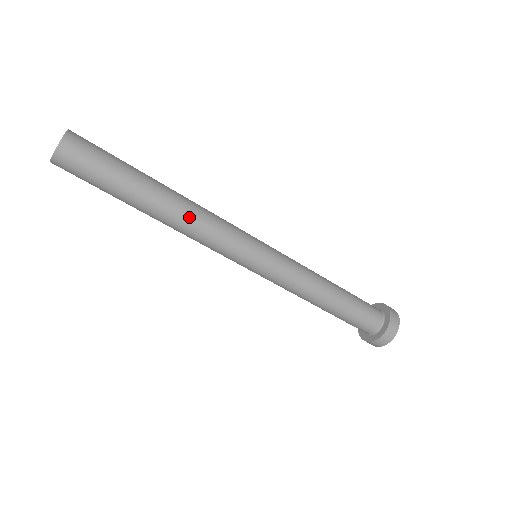
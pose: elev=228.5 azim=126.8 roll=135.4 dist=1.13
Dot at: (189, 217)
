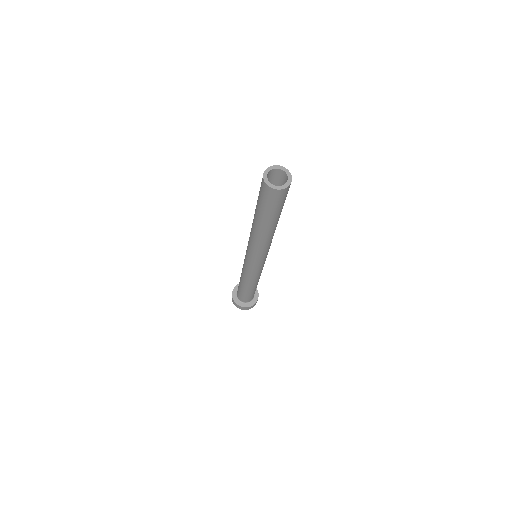
Dot at: occluded
